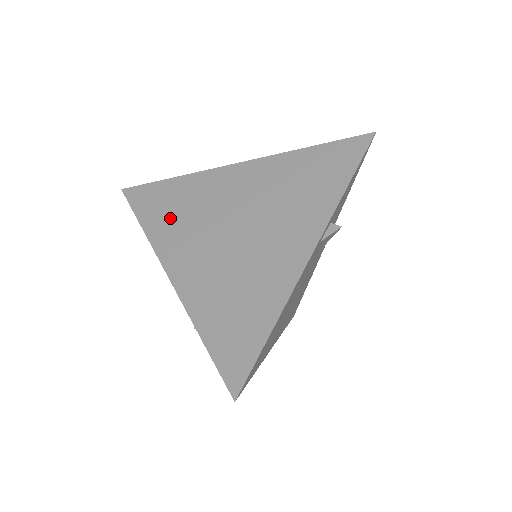
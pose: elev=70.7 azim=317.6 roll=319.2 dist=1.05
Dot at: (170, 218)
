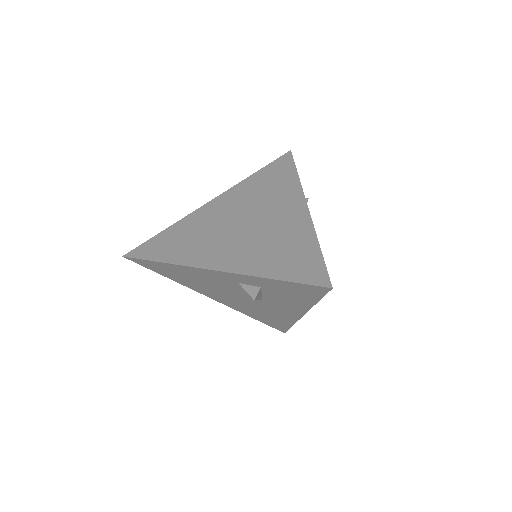
Dot at: (184, 246)
